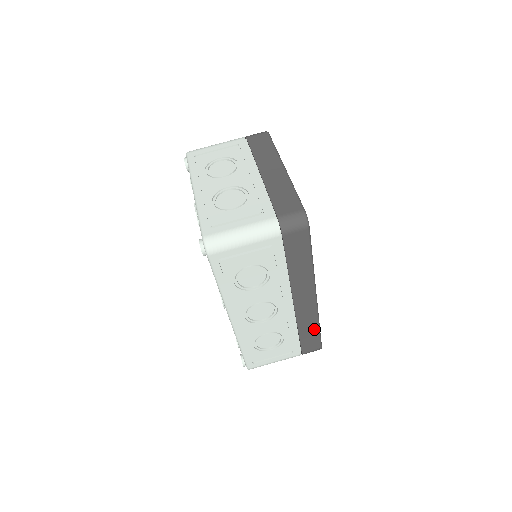
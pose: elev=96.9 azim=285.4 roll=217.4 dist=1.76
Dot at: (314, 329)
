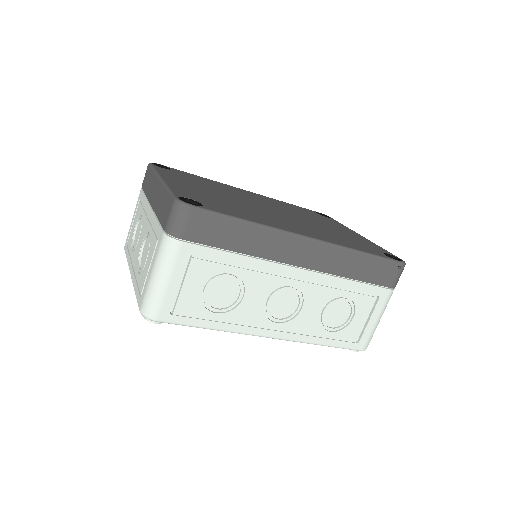
Dot at: (362, 260)
